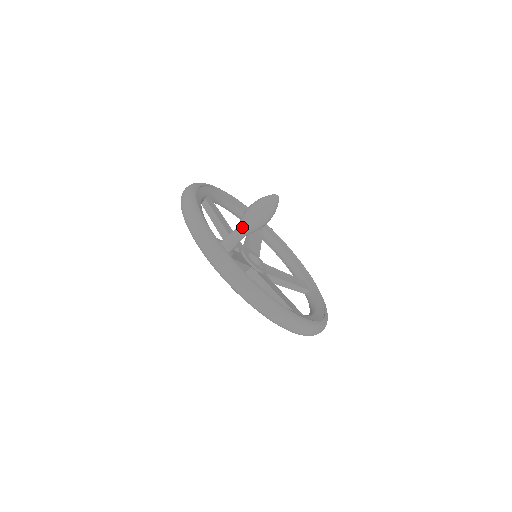
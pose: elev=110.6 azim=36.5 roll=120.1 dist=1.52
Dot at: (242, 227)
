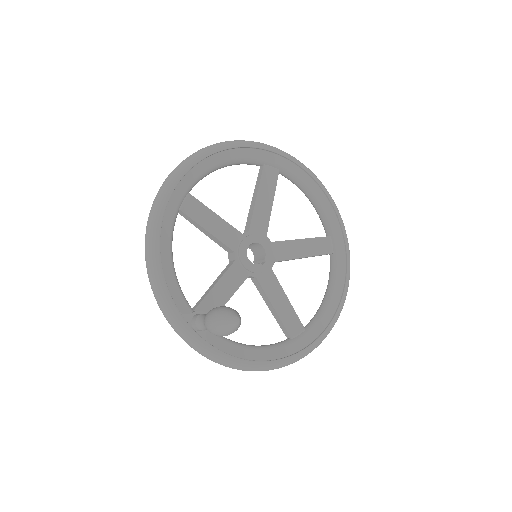
Dot at: occluded
